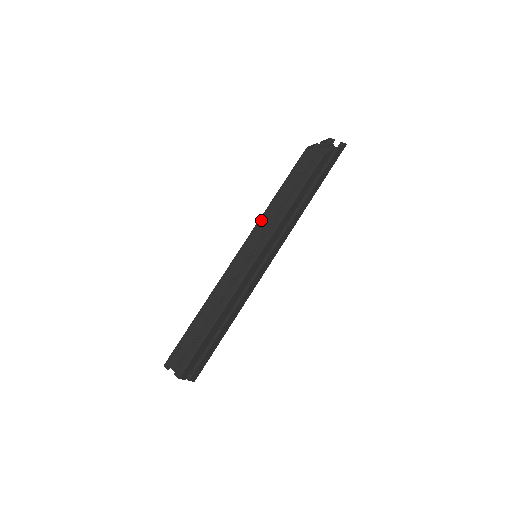
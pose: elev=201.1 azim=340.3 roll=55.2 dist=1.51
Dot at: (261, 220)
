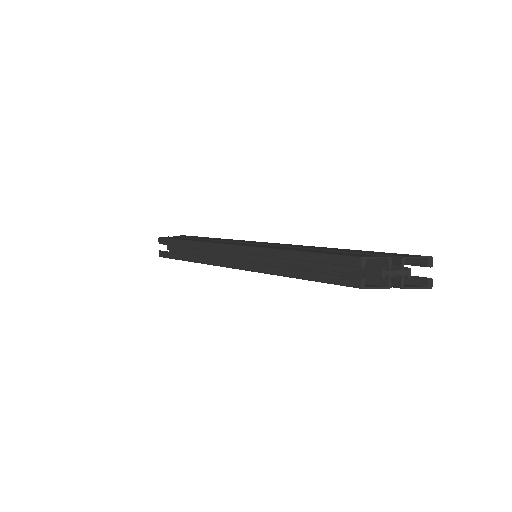
Dot at: (267, 251)
